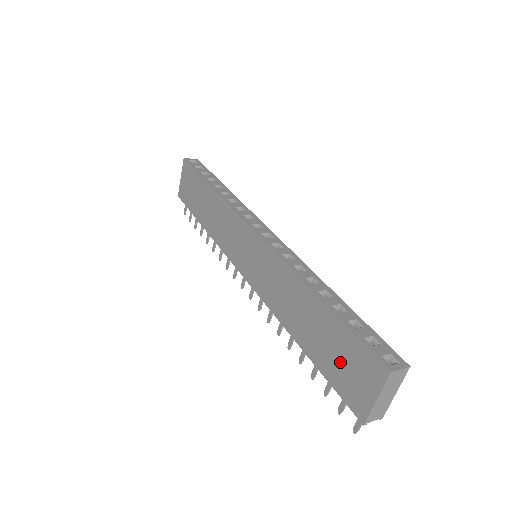
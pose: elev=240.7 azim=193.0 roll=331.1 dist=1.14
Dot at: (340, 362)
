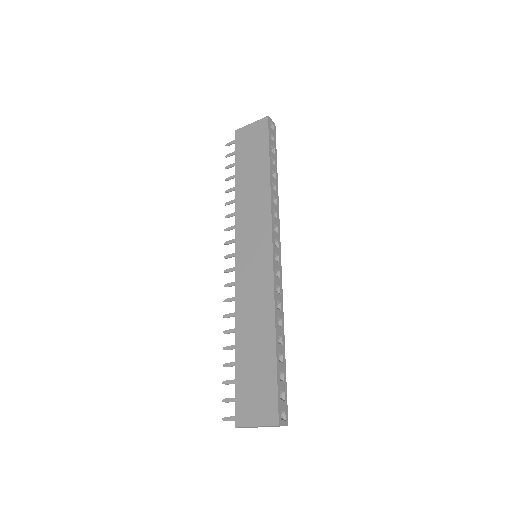
Dot at: (254, 386)
